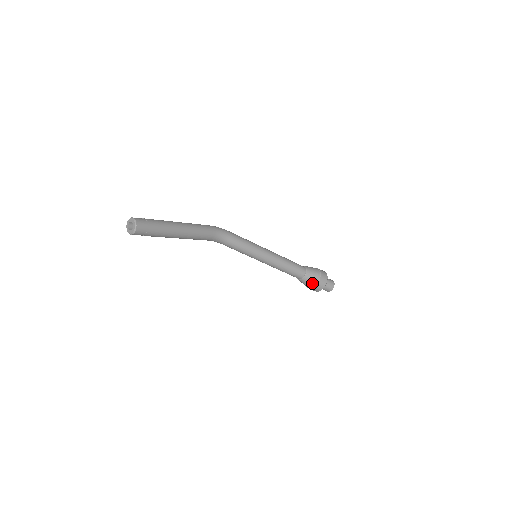
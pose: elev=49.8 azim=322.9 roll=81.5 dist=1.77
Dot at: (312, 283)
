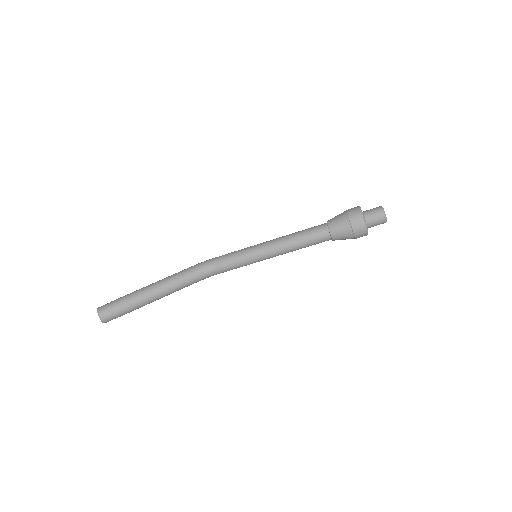
Dot at: (345, 229)
